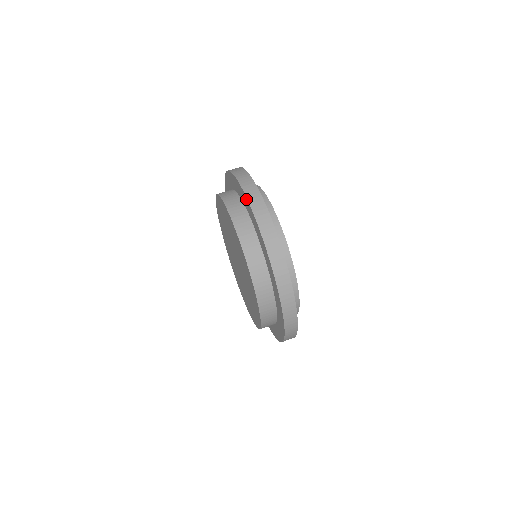
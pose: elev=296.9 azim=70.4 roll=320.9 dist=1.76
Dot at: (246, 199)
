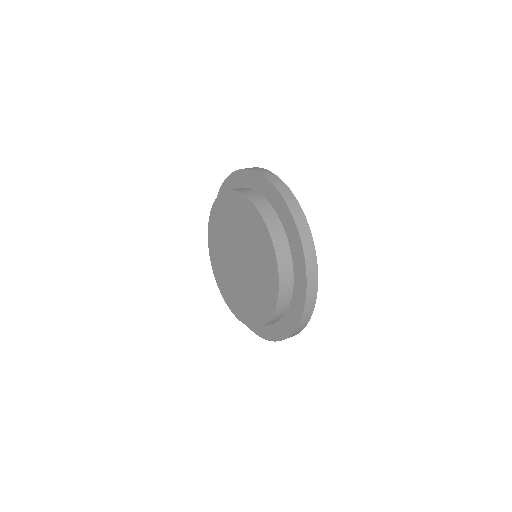
Dot at: (230, 177)
